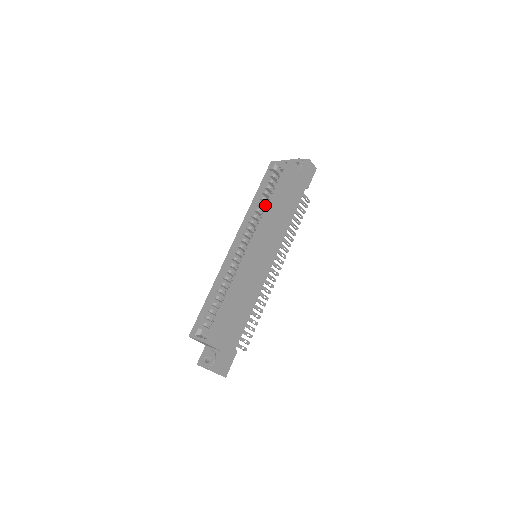
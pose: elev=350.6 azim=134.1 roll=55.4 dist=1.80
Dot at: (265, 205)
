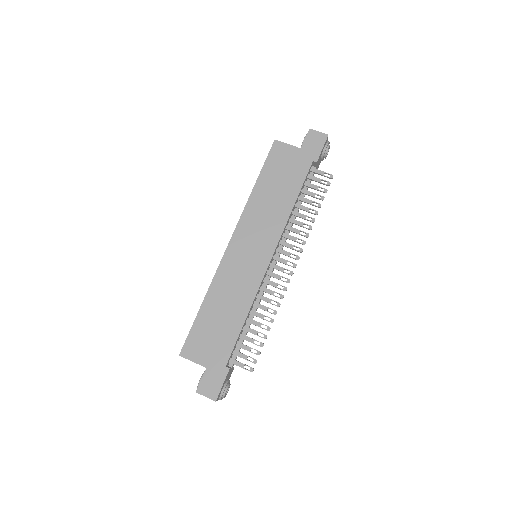
Dot at: occluded
